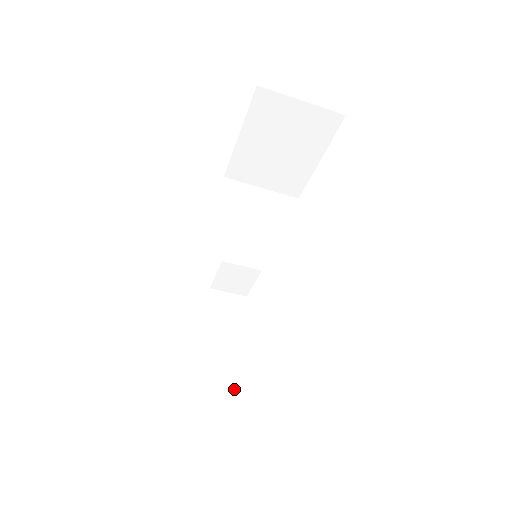
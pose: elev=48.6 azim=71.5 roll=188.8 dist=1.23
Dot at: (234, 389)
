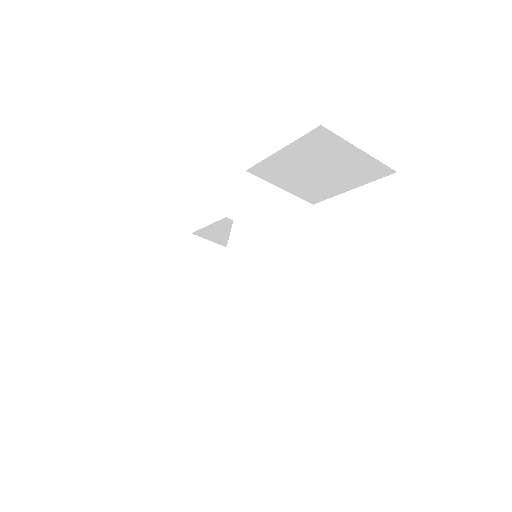
Dot at: (198, 341)
